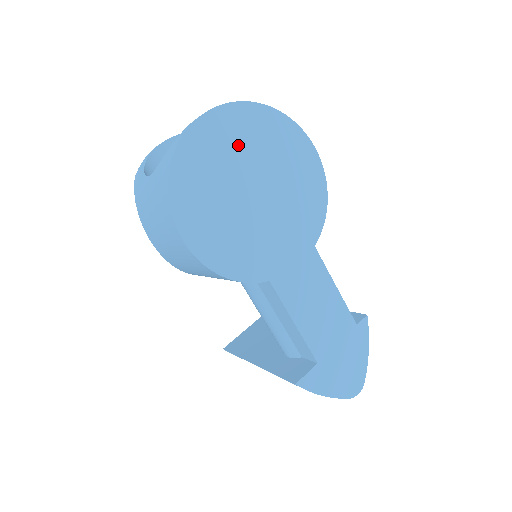
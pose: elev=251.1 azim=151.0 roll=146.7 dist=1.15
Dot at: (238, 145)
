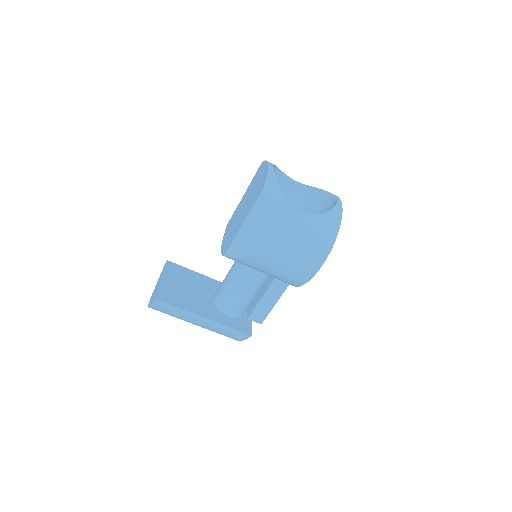
Dot at: occluded
